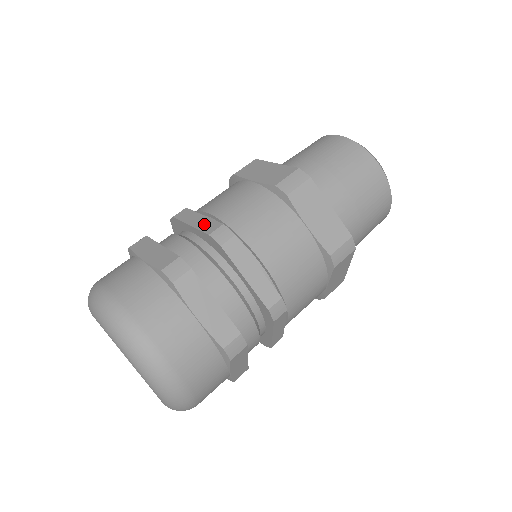
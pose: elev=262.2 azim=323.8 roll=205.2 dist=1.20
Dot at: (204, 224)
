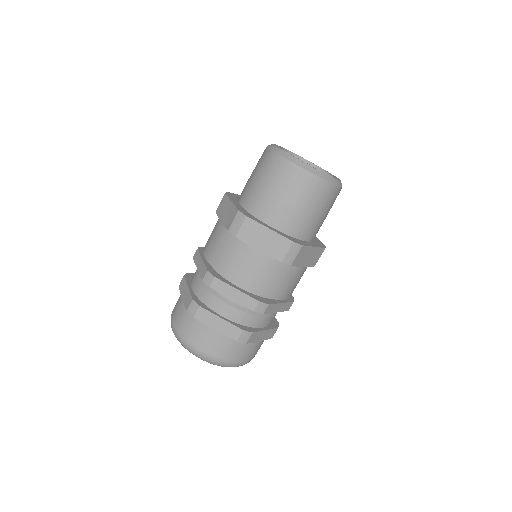
Dot at: (201, 269)
